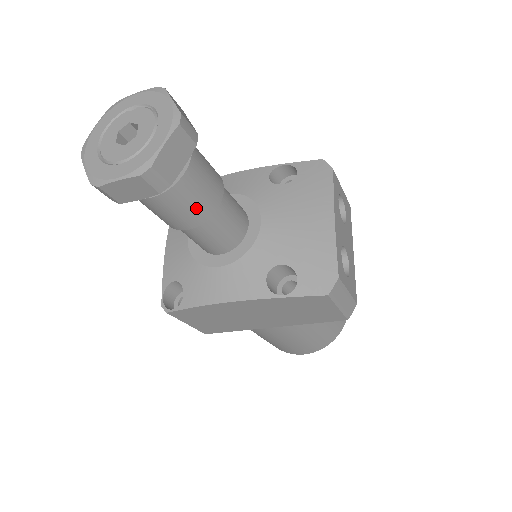
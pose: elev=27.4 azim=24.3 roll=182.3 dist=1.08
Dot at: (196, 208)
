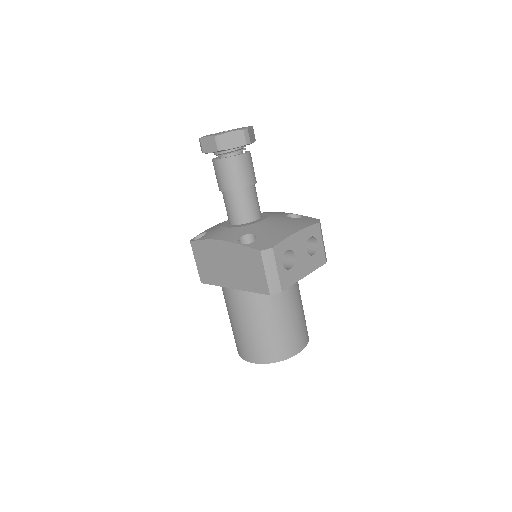
Dot at: (232, 178)
